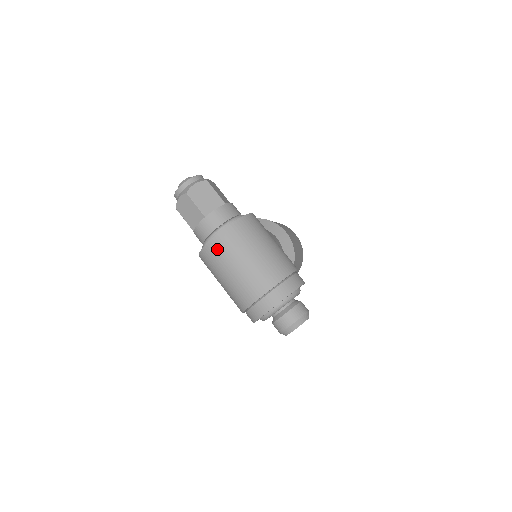
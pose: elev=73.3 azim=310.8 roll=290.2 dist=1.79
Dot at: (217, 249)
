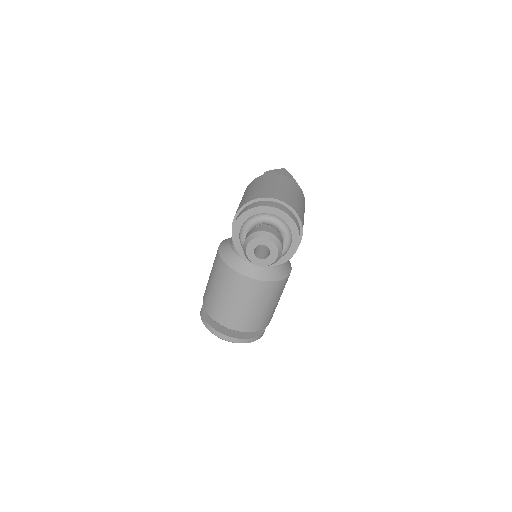
Dot at: (276, 177)
